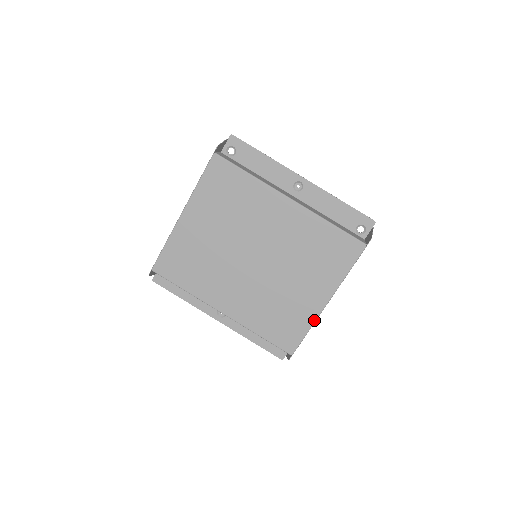
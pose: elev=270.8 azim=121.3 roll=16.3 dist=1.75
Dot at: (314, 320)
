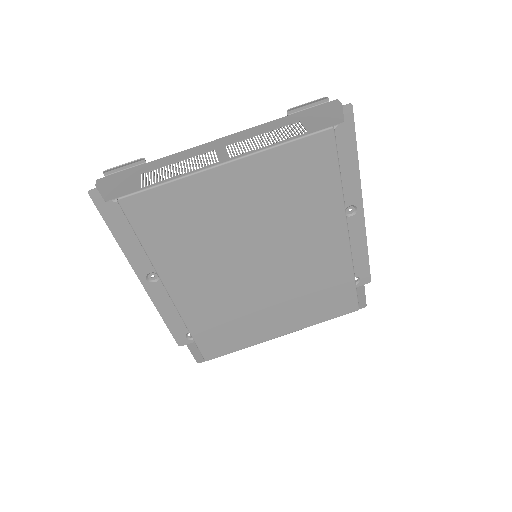
Dot at: (257, 343)
